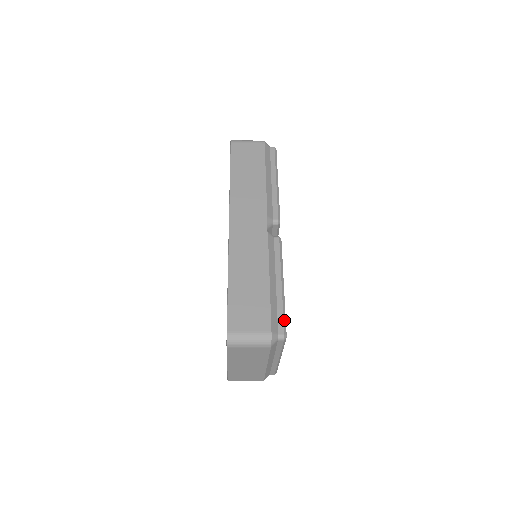
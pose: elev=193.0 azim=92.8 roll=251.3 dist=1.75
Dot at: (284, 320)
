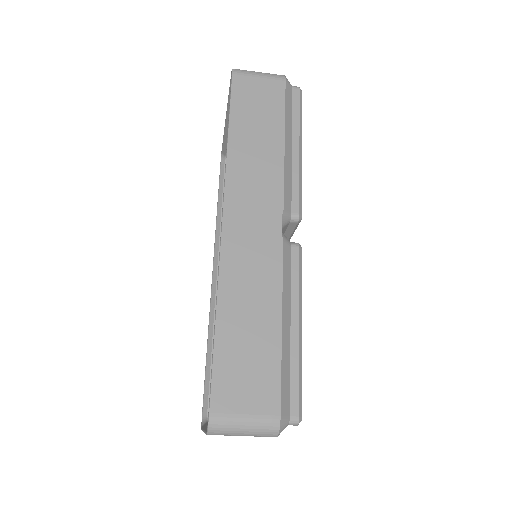
Dot at: (300, 392)
